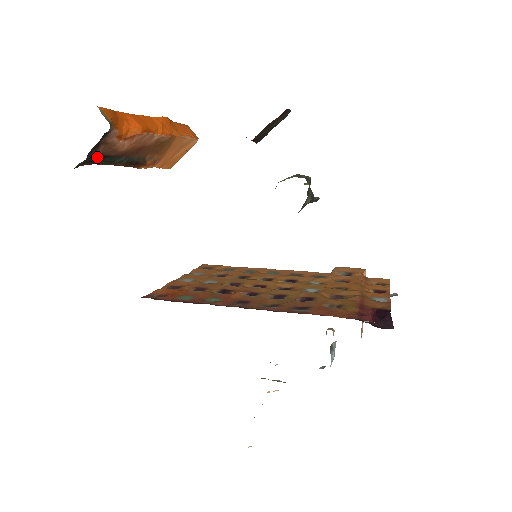
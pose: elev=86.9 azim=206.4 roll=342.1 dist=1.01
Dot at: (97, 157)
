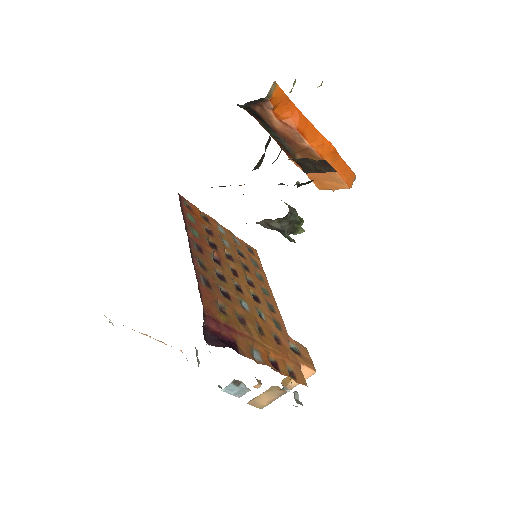
Dot at: (256, 114)
